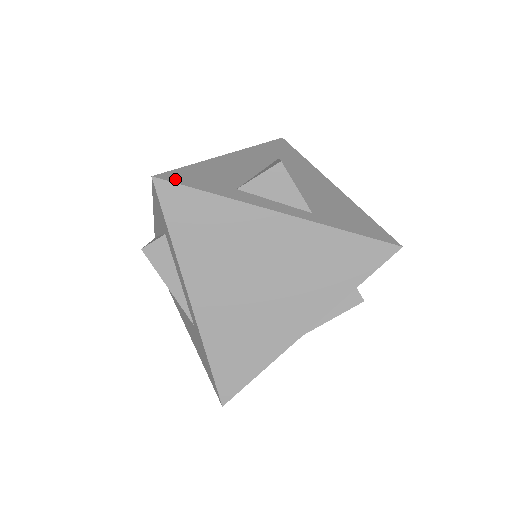
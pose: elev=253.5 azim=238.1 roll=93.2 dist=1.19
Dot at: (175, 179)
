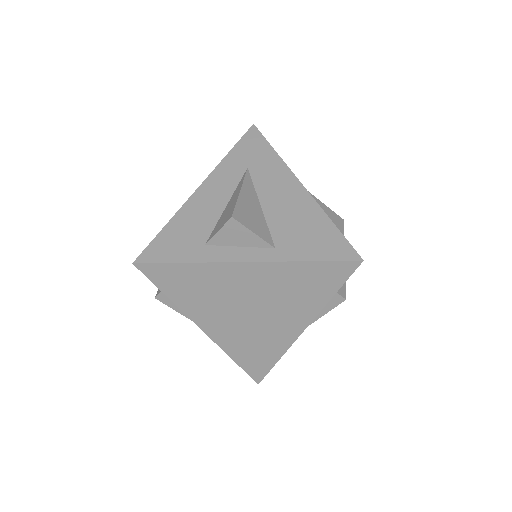
Dot at: (151, 258)
